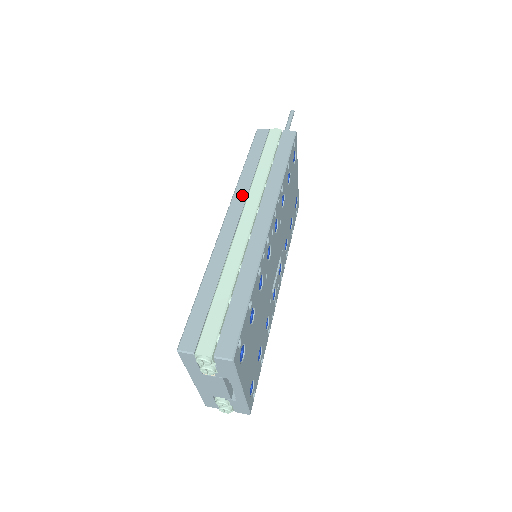
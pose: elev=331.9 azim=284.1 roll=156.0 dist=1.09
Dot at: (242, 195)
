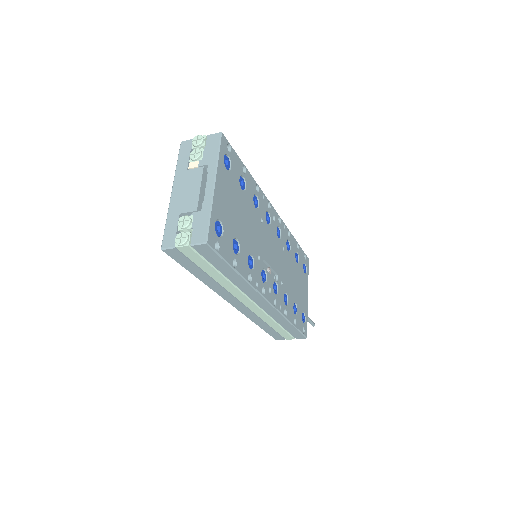
Dot at: occluded
